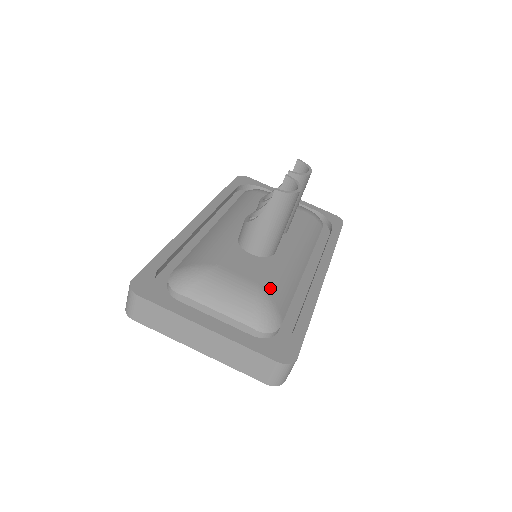
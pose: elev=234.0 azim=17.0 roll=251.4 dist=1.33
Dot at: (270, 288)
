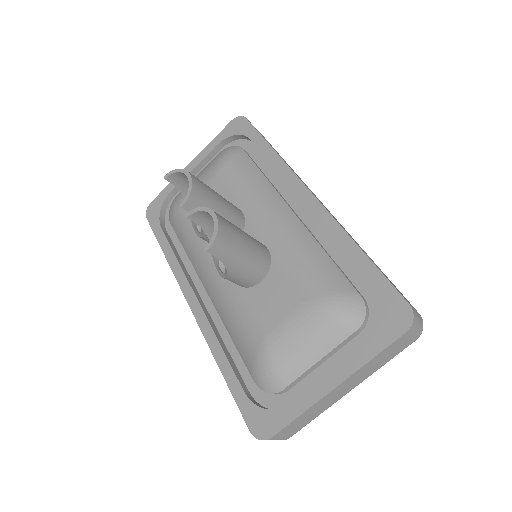
Dot at: (313, 288)
